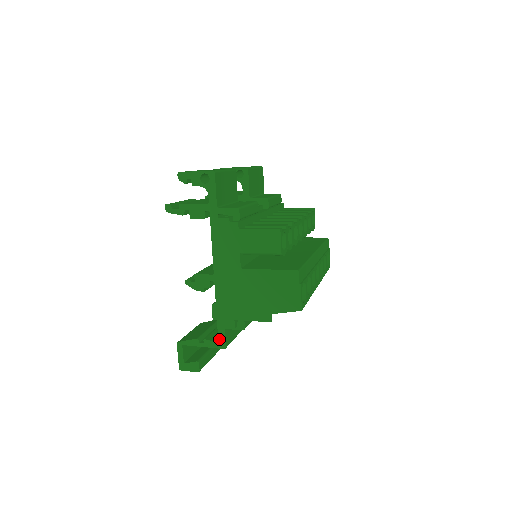
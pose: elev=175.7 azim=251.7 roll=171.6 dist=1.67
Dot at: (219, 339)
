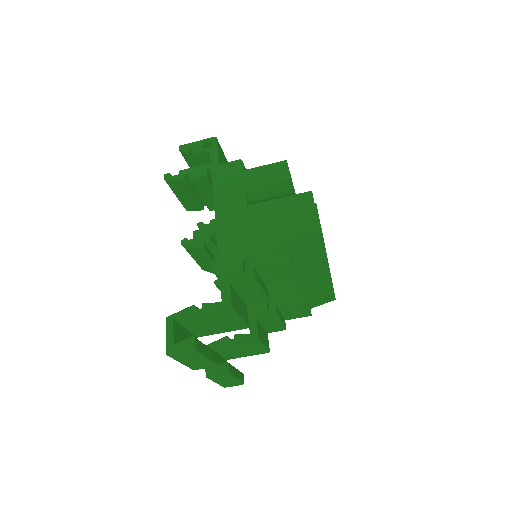
Dot at: (222, 297)
